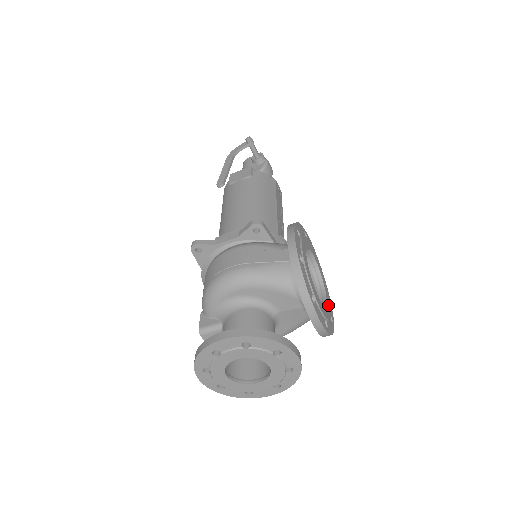
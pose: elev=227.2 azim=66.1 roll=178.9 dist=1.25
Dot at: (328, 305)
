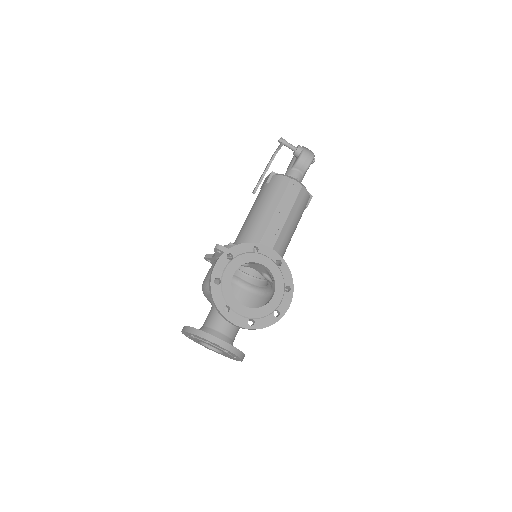
Dot at: (272, 303)
